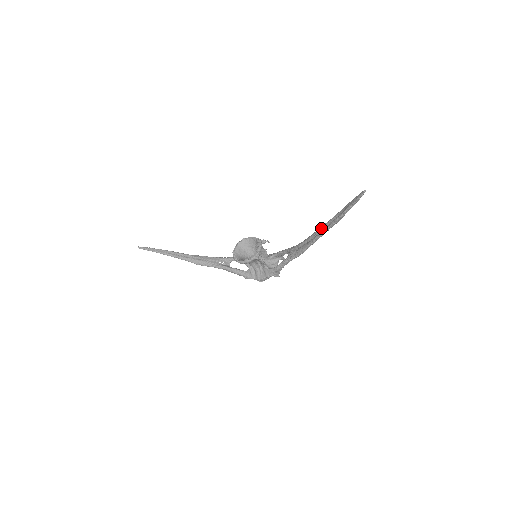
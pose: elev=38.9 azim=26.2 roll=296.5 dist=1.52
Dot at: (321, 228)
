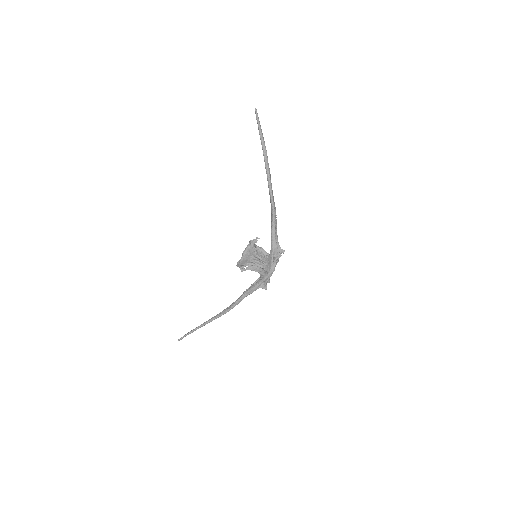
Dot at: (266, 173)
